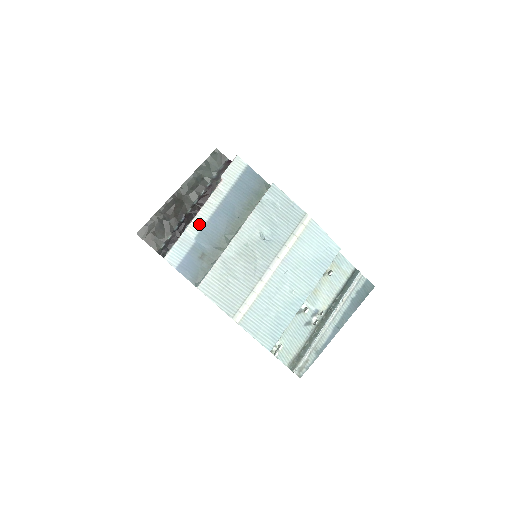
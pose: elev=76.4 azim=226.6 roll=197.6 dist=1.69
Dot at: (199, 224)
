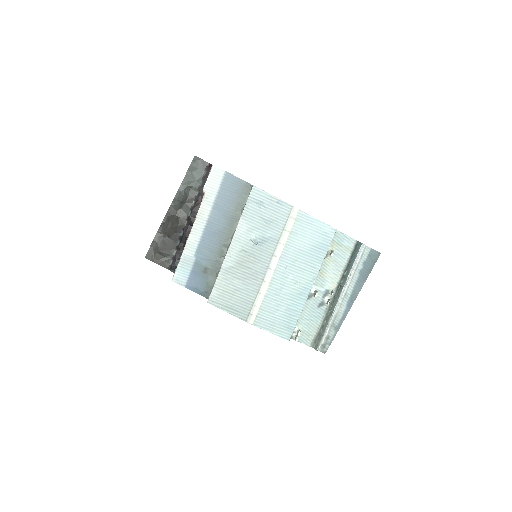
Dot at: (195, 241)
